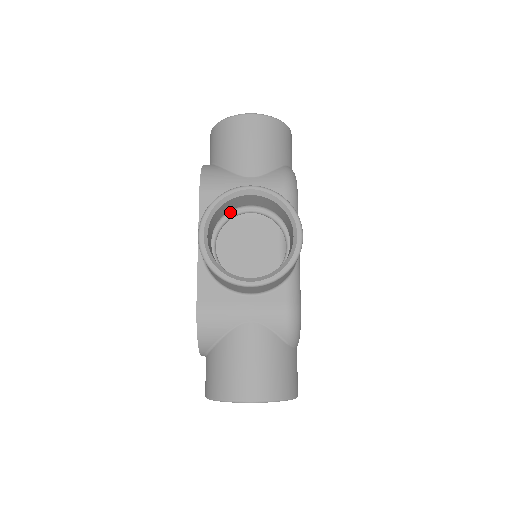
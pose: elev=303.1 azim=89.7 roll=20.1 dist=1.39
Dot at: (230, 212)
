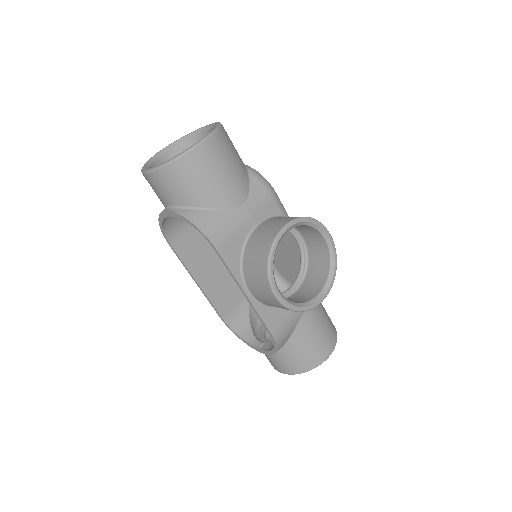
Dot at: occluded
